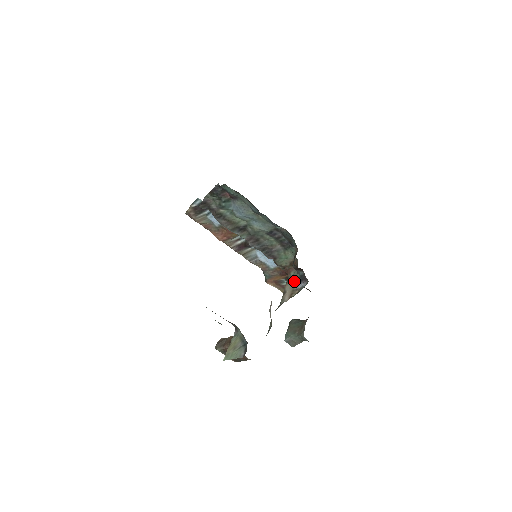
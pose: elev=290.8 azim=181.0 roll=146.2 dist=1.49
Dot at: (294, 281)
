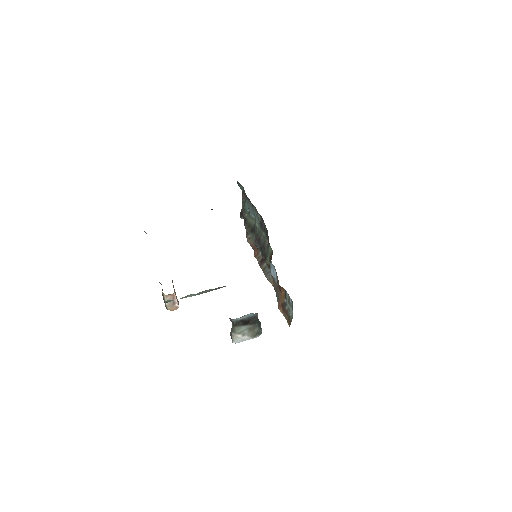
Dot at: occluded
